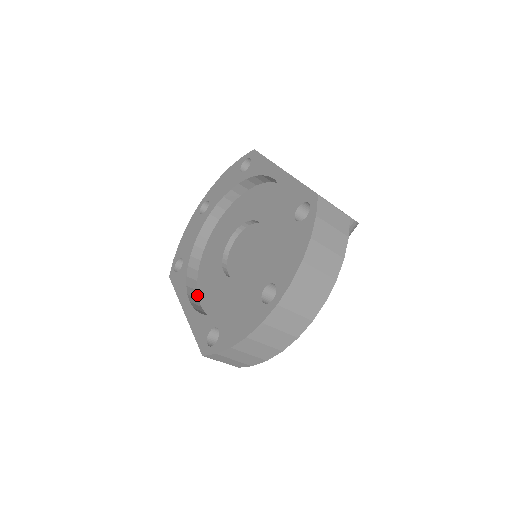
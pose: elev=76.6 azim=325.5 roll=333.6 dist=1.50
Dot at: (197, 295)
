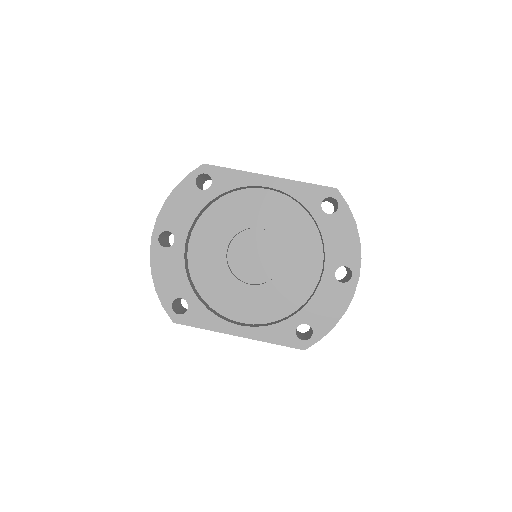
Dot at: (226, 318)
